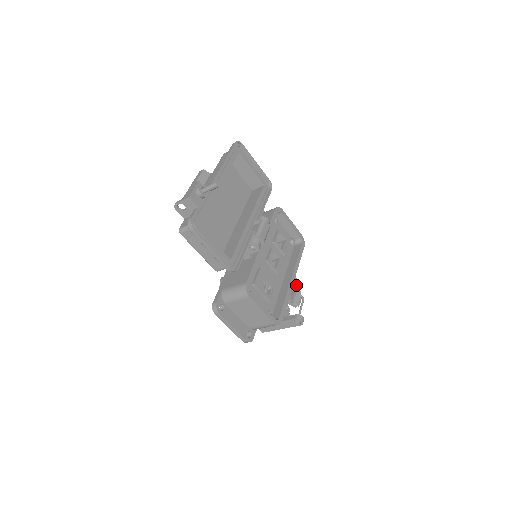
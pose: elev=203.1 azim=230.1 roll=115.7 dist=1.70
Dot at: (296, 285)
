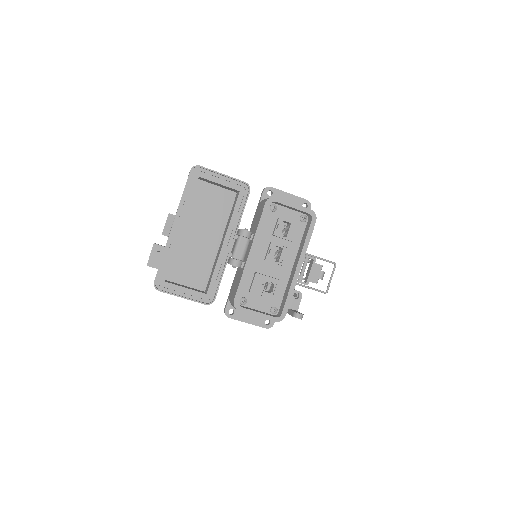
Dot at: (311, 264)
